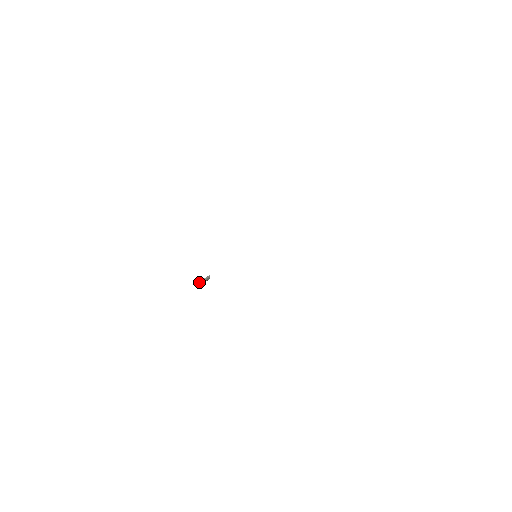
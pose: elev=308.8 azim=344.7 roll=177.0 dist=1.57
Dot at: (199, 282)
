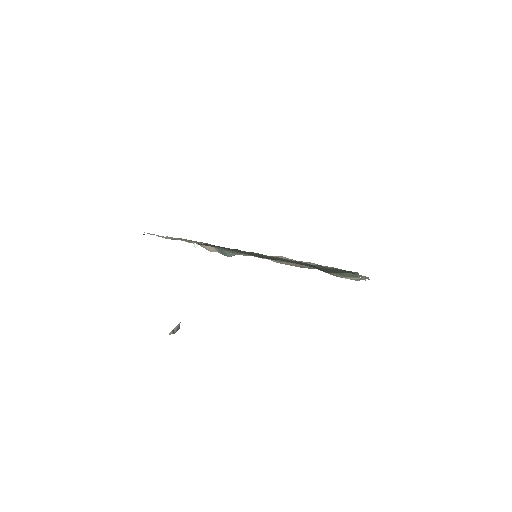
Dot at: (171, 333)
